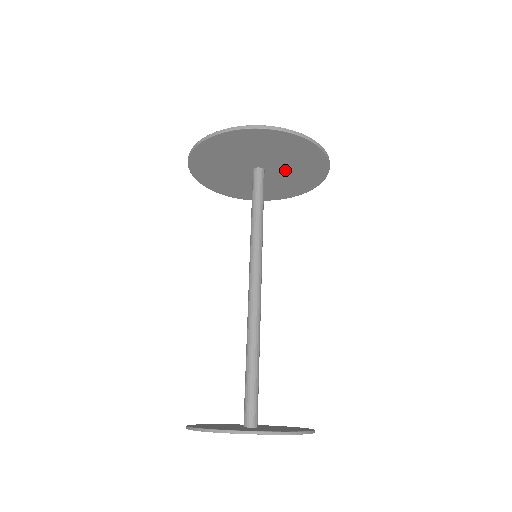
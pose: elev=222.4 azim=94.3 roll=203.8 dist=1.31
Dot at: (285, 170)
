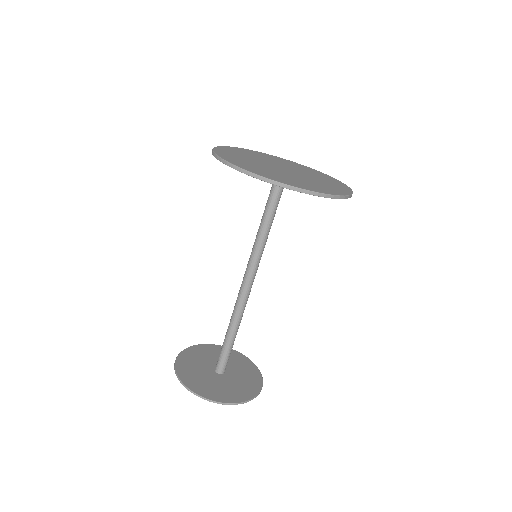
Dot at: occluded
